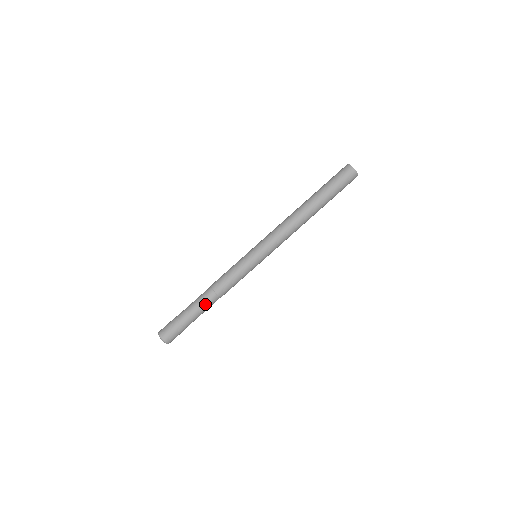
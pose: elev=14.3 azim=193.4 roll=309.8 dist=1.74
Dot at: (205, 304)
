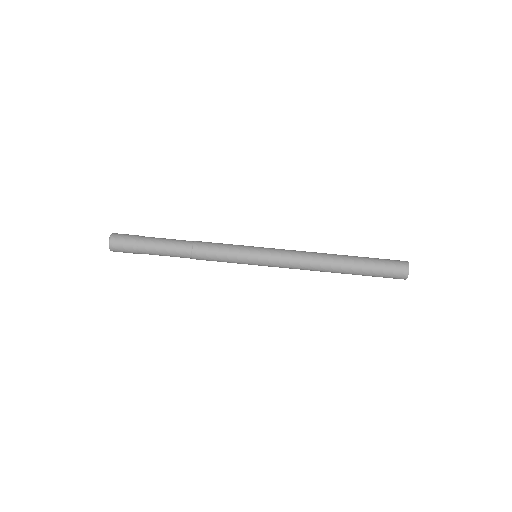
Dot at: (175, 243)
